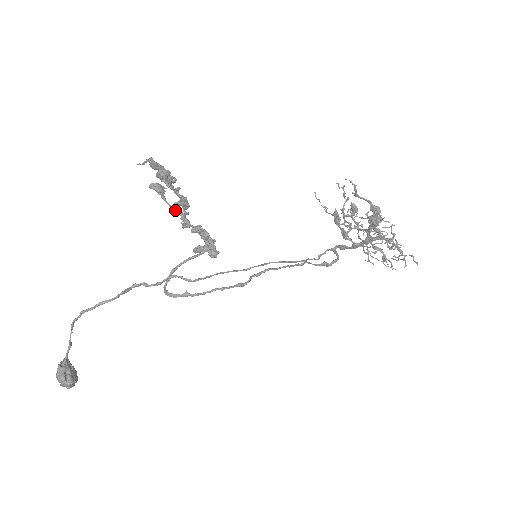
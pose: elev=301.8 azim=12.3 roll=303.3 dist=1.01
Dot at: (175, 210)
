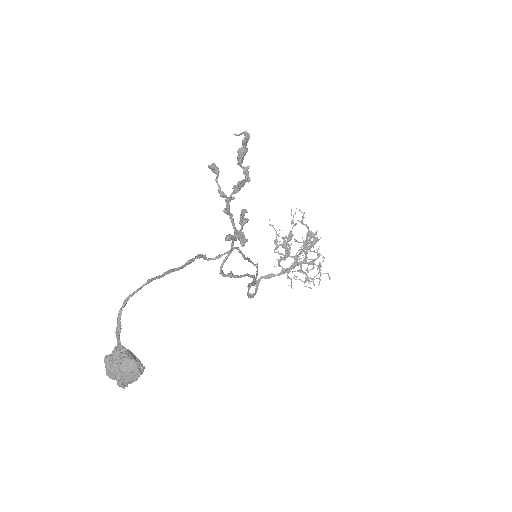
Dot at: (224, 193)
